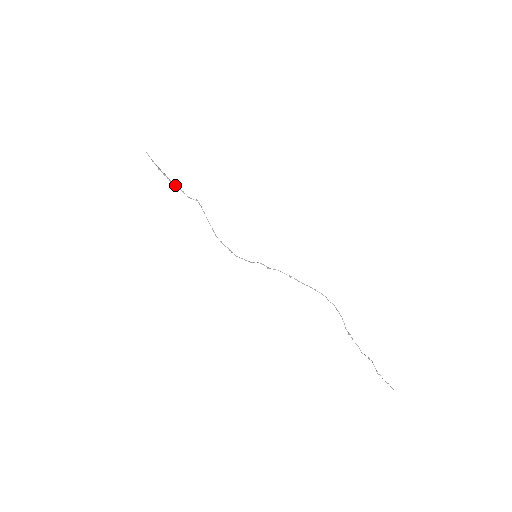
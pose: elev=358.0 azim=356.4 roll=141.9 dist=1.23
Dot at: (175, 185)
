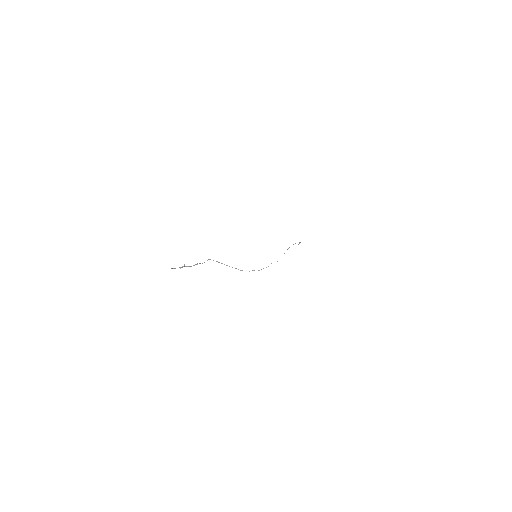
Dot at: occluded
